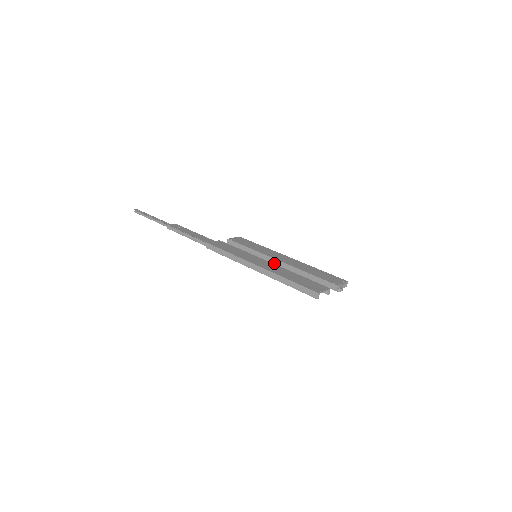
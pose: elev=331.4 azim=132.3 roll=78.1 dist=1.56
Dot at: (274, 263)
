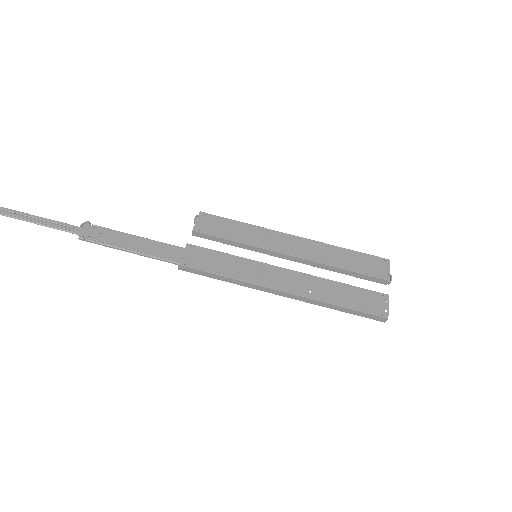
Dot at: (285, 258)
